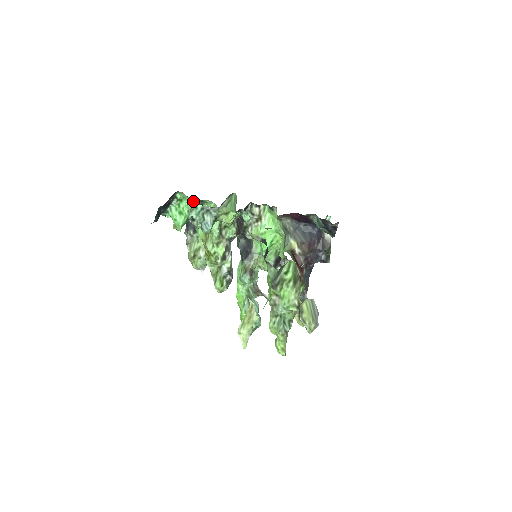
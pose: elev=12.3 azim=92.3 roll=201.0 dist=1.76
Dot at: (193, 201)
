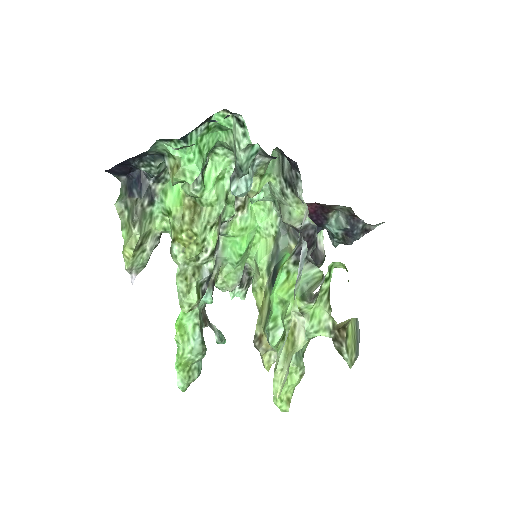
Dot at: (216, 140)
